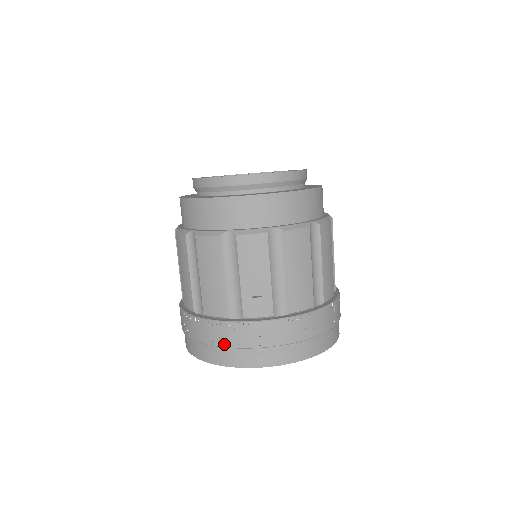
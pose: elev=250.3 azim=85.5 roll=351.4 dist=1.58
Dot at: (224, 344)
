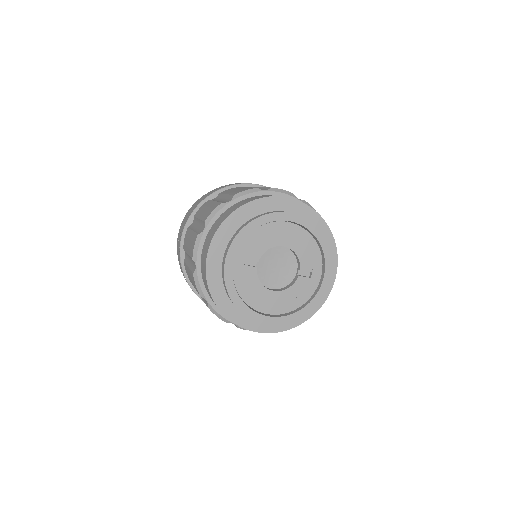
Dot at: occluded
